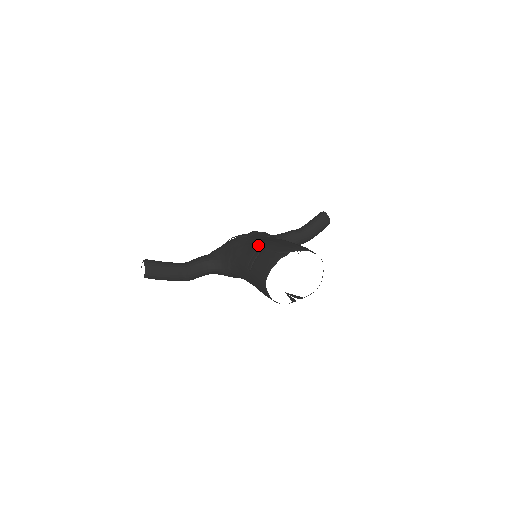
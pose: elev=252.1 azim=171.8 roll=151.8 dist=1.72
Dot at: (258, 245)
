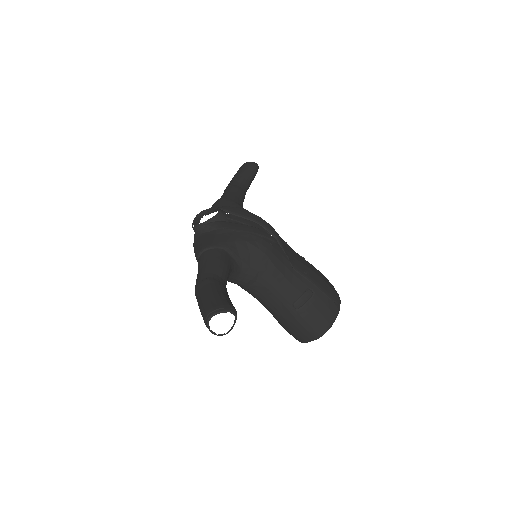
Dot at: (313, 281)
